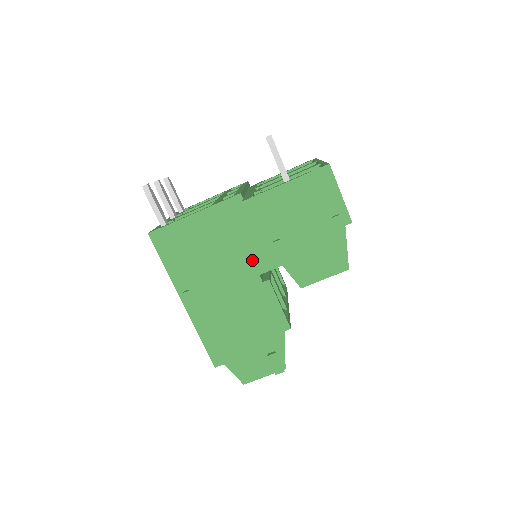
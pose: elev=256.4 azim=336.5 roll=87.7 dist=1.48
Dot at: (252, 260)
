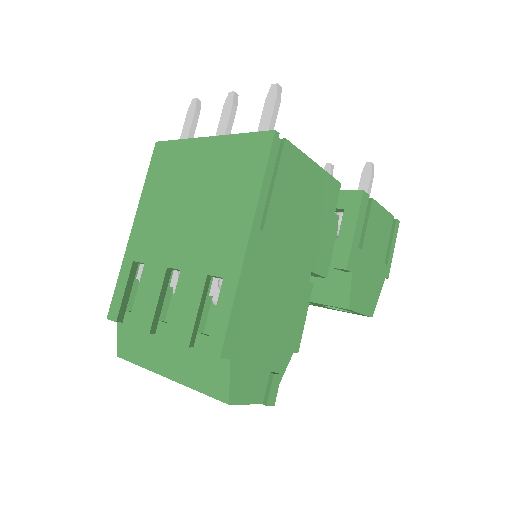
Dot at: (316, 251)
